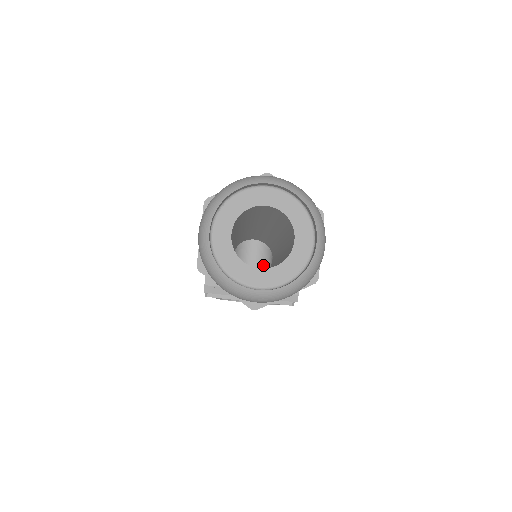
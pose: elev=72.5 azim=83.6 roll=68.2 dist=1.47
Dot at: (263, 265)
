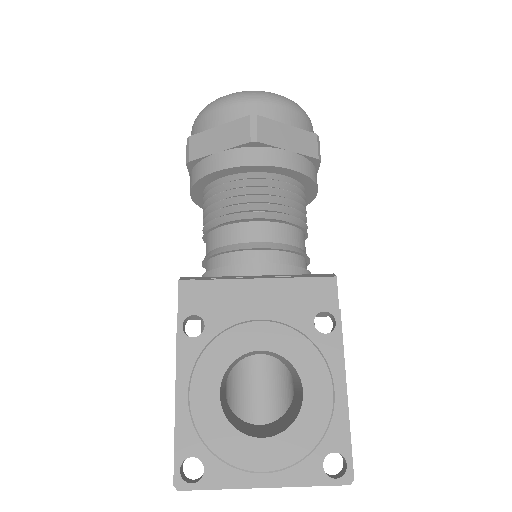
Dot at: (282, 421)
